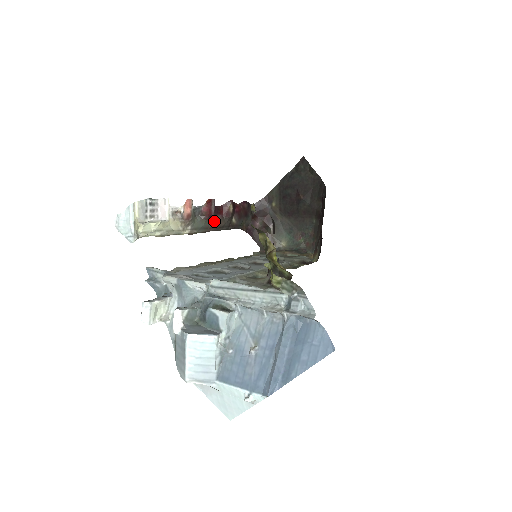
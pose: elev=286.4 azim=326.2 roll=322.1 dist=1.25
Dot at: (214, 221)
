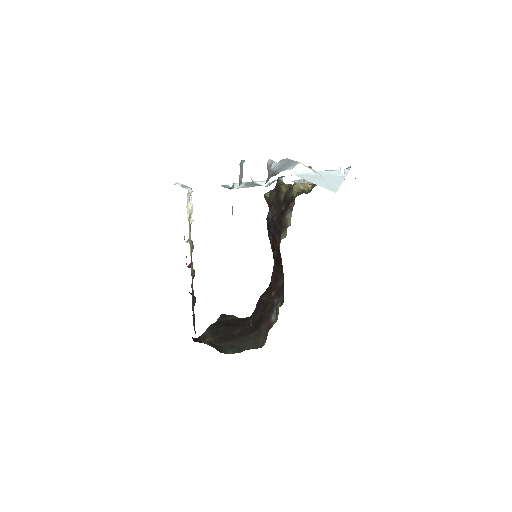
Dot at: occluded
